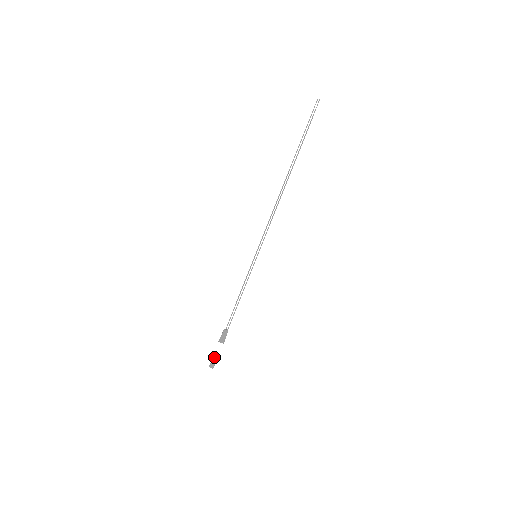
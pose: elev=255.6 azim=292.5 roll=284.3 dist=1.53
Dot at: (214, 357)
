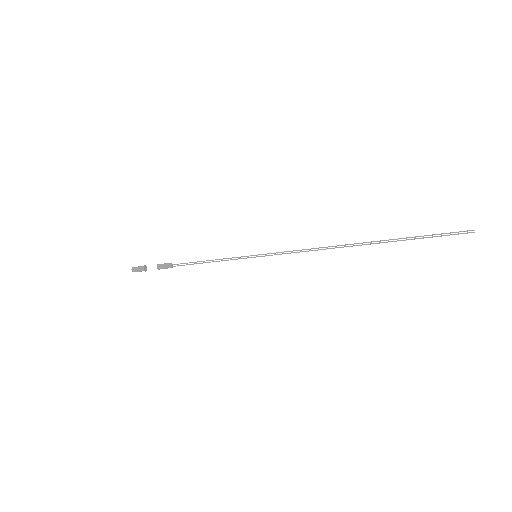
Dot at: (142, 269)
